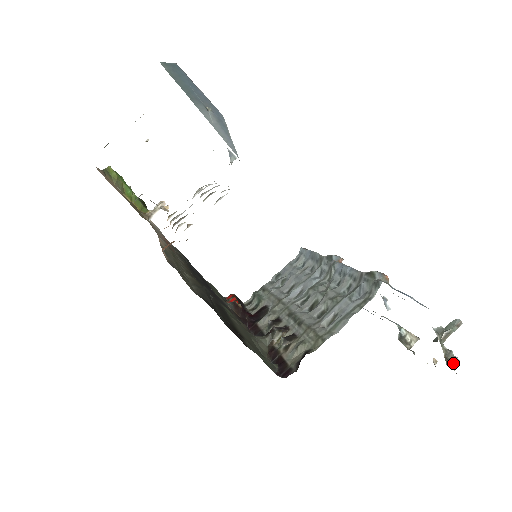
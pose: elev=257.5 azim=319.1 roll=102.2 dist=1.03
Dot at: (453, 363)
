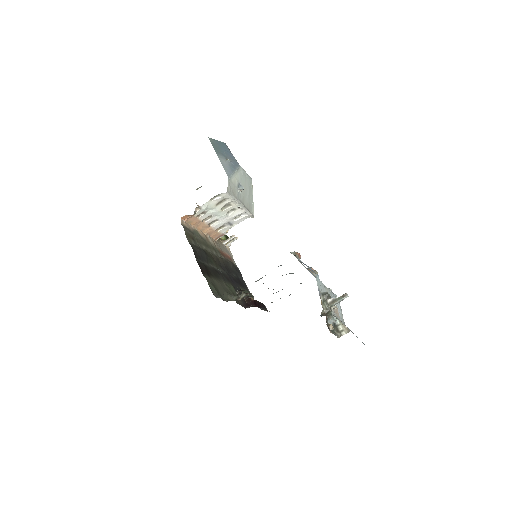
Dot at: (326, 315)
